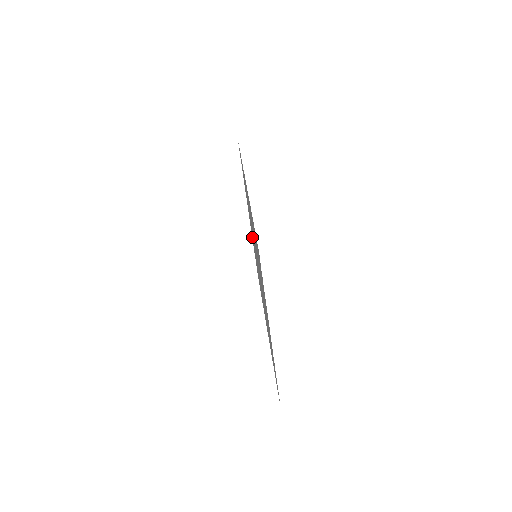
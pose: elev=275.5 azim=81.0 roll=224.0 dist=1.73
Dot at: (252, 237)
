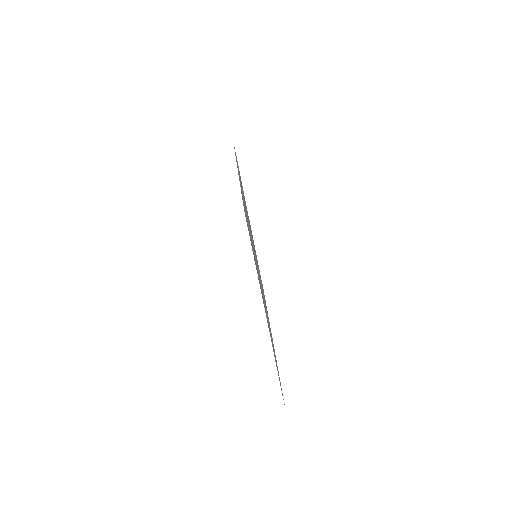
Dot at: occluded
